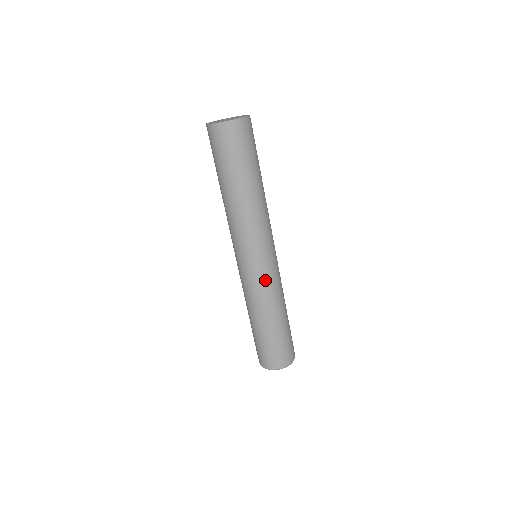
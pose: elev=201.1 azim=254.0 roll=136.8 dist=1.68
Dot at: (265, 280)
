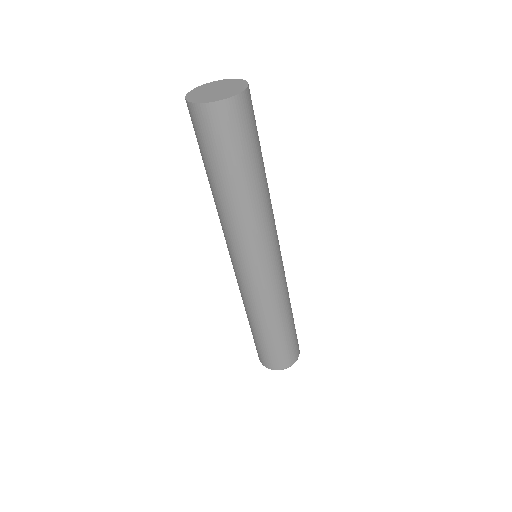
Dot at: (268, 288)
